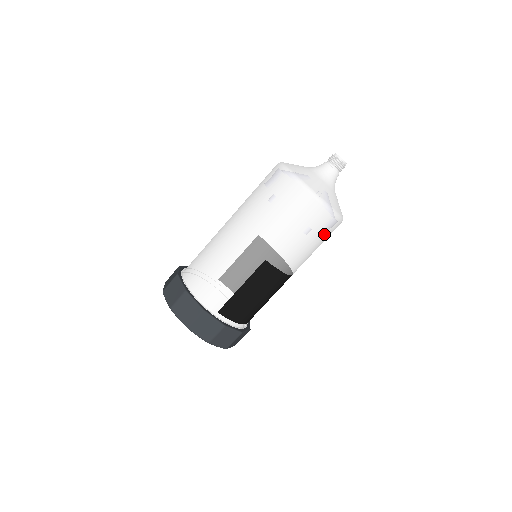
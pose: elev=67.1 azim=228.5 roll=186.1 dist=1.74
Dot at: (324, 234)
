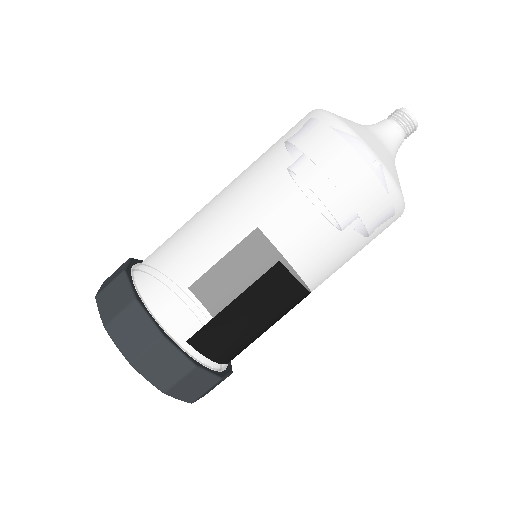
Dot at: (375, 231)
